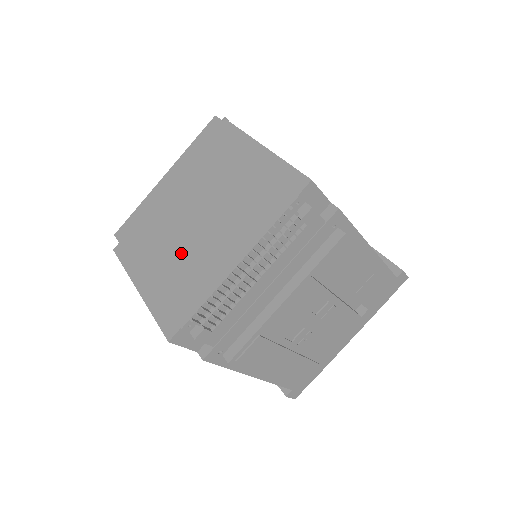
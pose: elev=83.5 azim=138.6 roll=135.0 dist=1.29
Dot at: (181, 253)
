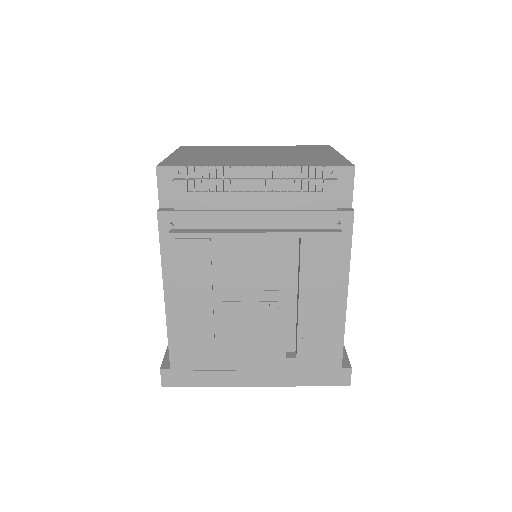
Dot at: (223, 156)
